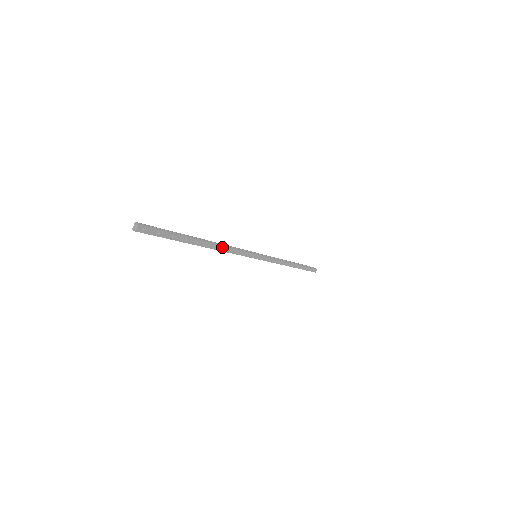
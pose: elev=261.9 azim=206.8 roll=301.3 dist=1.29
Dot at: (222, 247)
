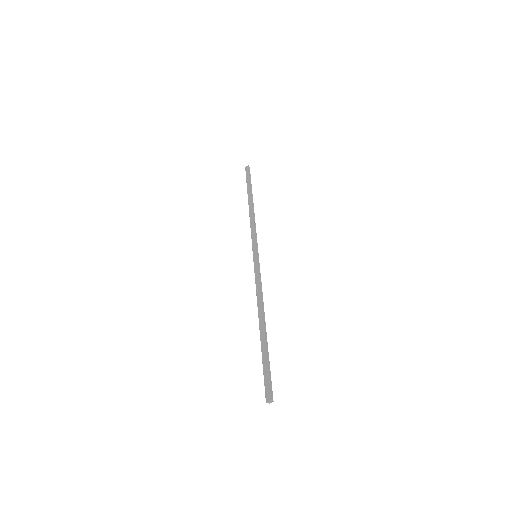
Dot at: (262, 304)
